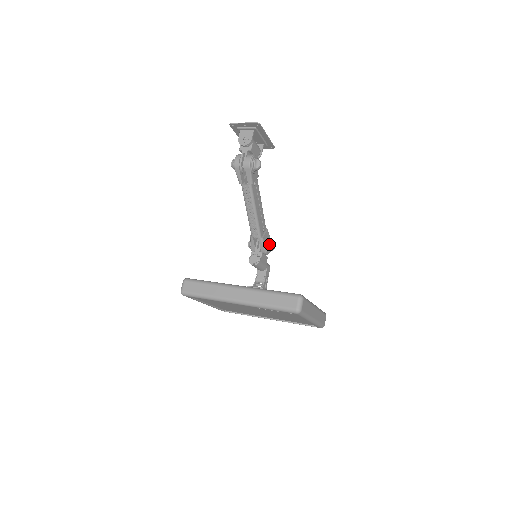
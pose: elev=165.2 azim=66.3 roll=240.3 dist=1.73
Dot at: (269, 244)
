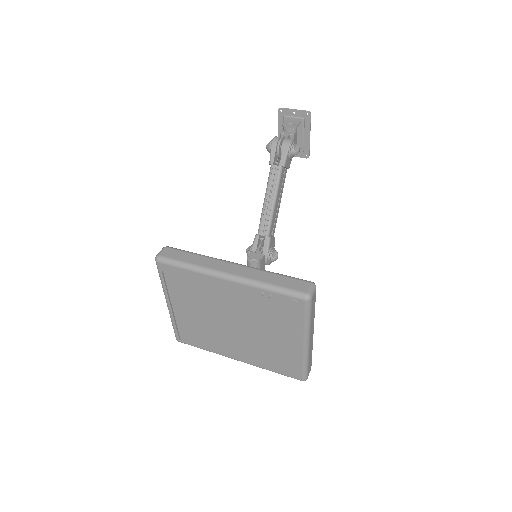
Dot at: (273, 251)
